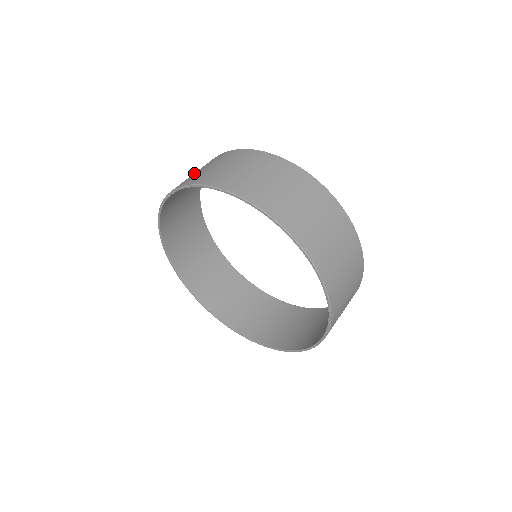
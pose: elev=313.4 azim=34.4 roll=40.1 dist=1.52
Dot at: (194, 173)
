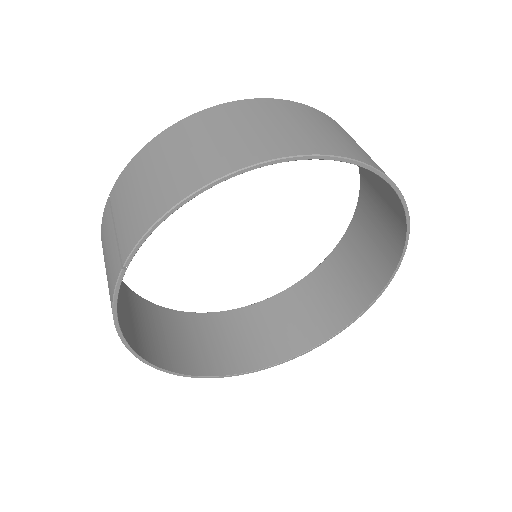
Dot at: (122, 216)
